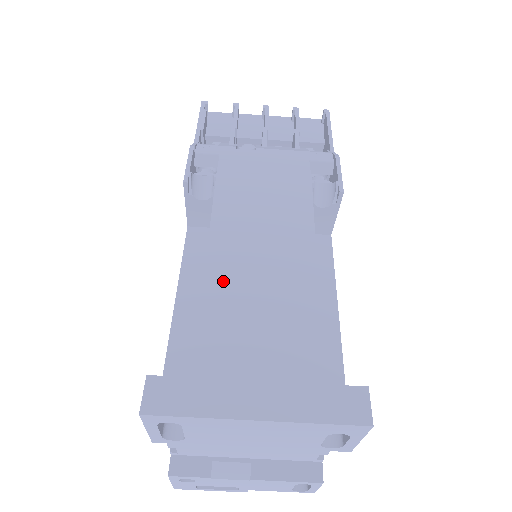
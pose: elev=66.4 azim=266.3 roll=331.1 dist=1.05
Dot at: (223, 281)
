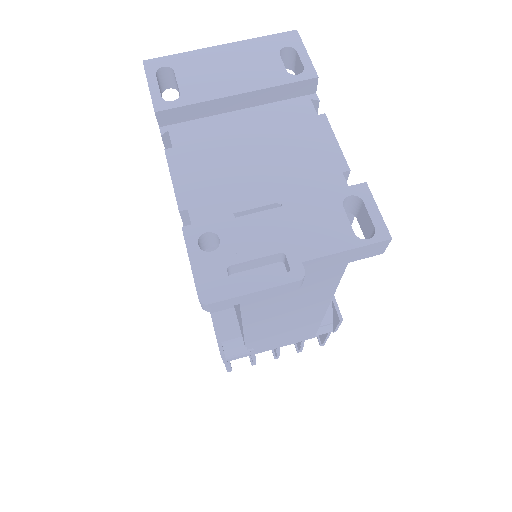
Dot at: occluded
